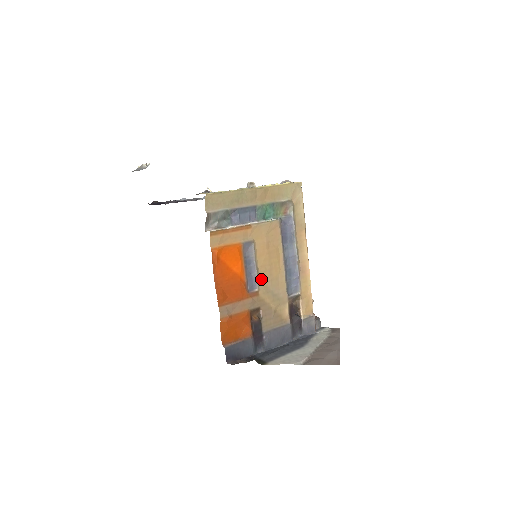
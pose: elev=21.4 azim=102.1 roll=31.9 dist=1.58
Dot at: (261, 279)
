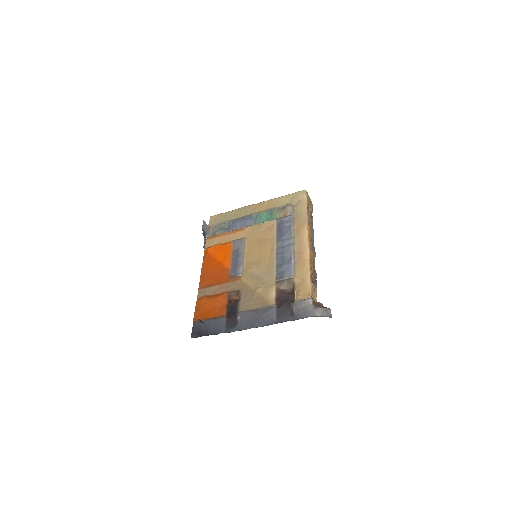
Dot at: (247, 267)
